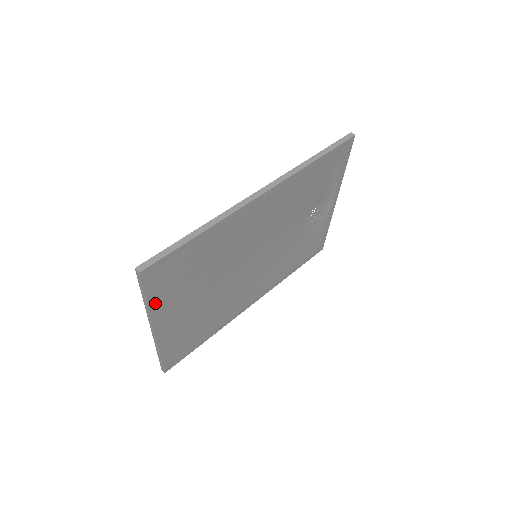
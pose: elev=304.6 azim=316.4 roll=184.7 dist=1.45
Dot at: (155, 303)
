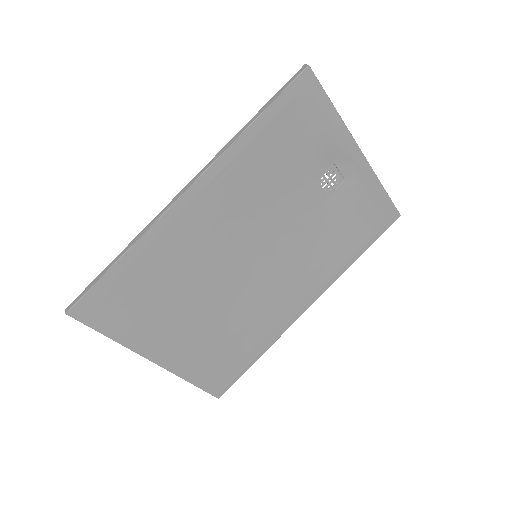
Dot at: (123, 336)
